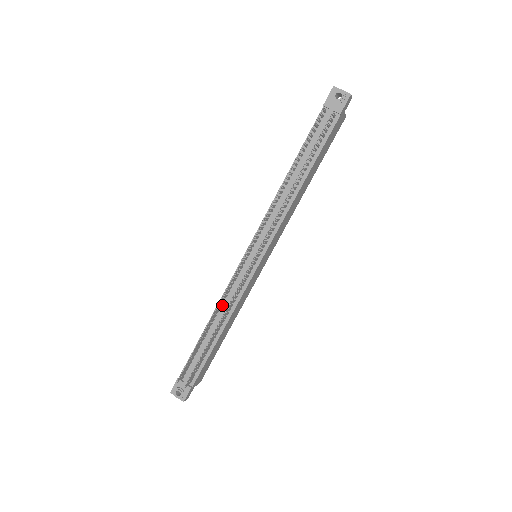
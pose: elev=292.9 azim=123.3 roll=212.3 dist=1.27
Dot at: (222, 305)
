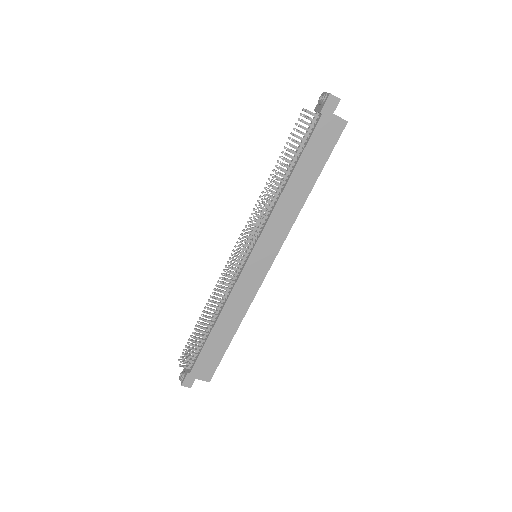
Dot at: (223, 298)
